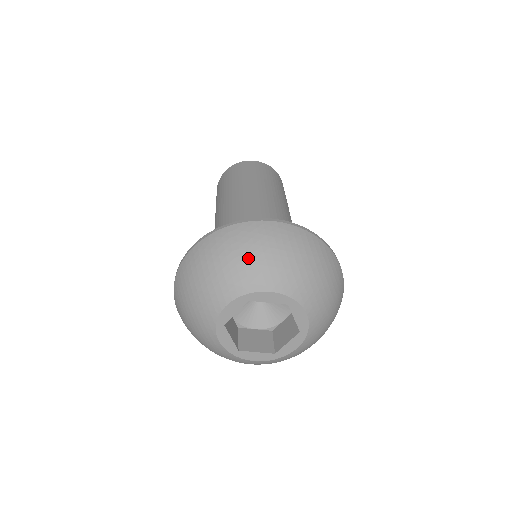
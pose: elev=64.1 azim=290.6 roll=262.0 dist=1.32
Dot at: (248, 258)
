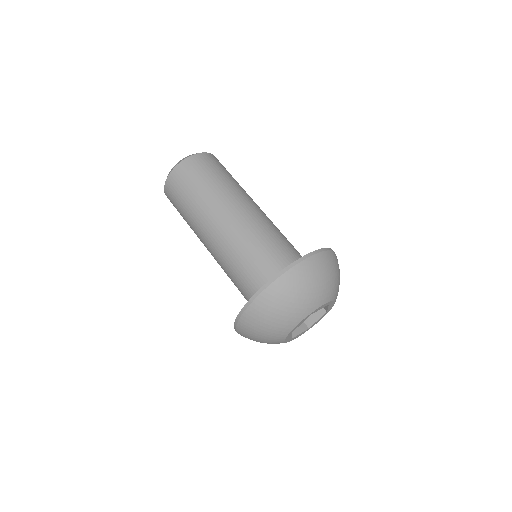
Dot at: (270, 326)
